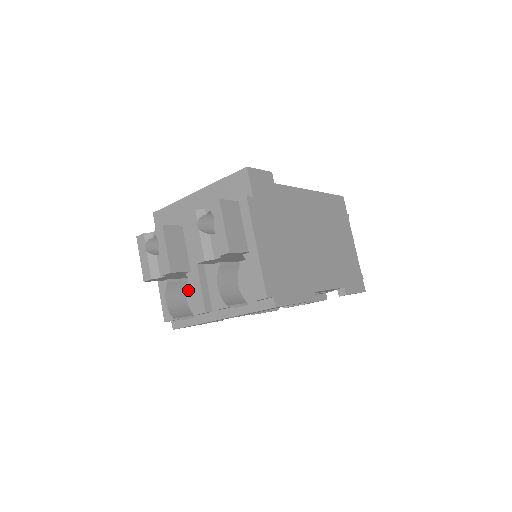
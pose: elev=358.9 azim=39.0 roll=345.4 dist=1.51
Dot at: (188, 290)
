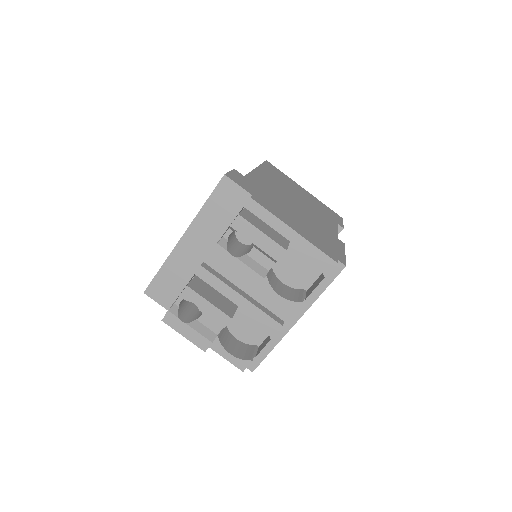
Dot at: (232, 330)
